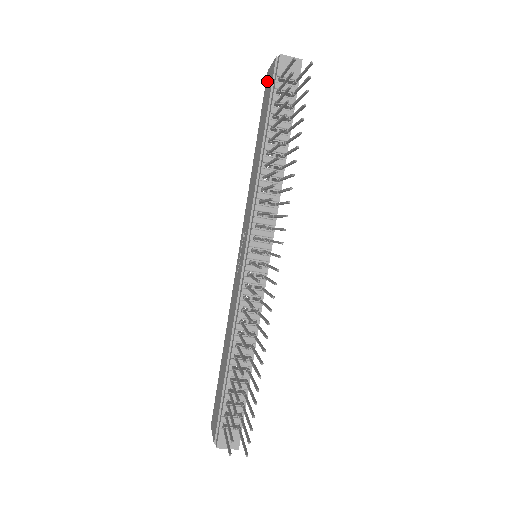
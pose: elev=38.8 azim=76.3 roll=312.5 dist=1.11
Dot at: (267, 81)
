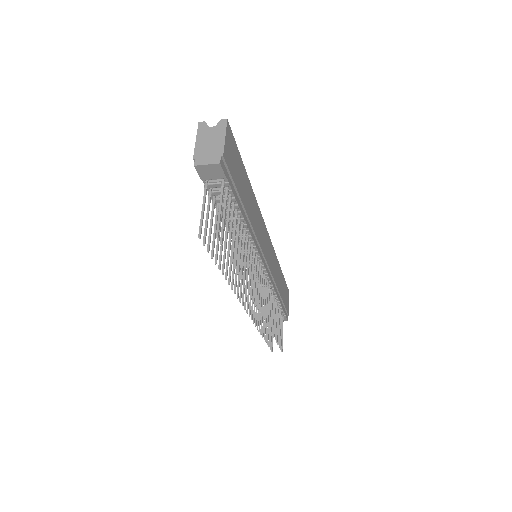
Dot at: occluded
